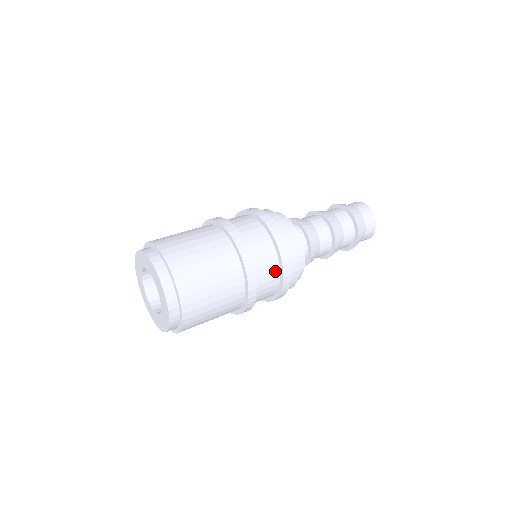
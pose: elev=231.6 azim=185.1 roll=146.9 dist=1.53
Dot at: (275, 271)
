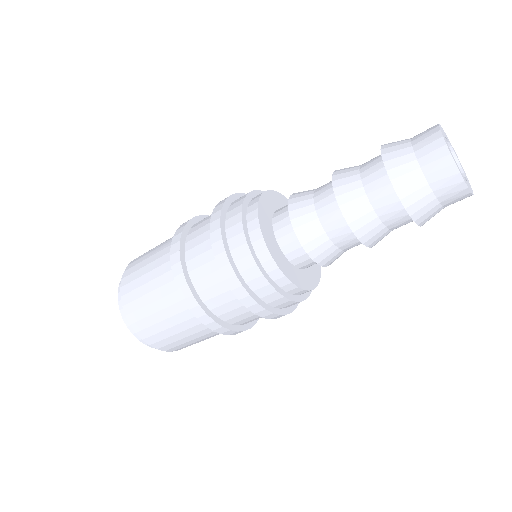
Dot at: (249, 310)
